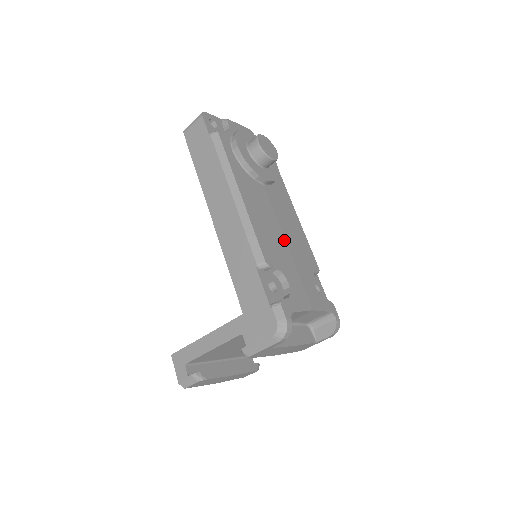
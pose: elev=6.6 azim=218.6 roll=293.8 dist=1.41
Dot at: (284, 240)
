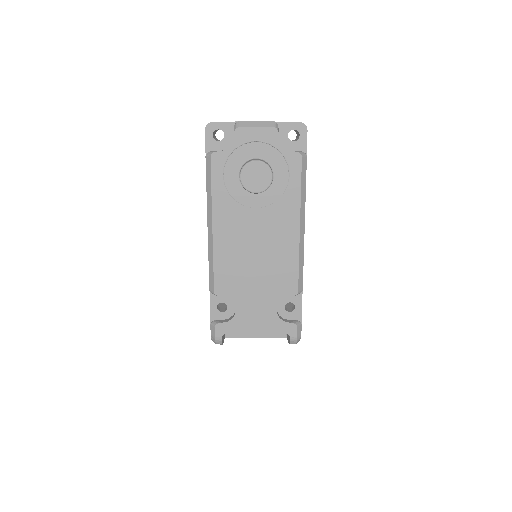
Dot at: (254, 268)
